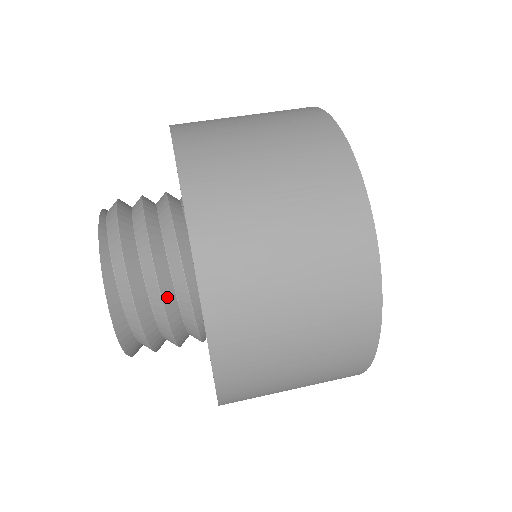
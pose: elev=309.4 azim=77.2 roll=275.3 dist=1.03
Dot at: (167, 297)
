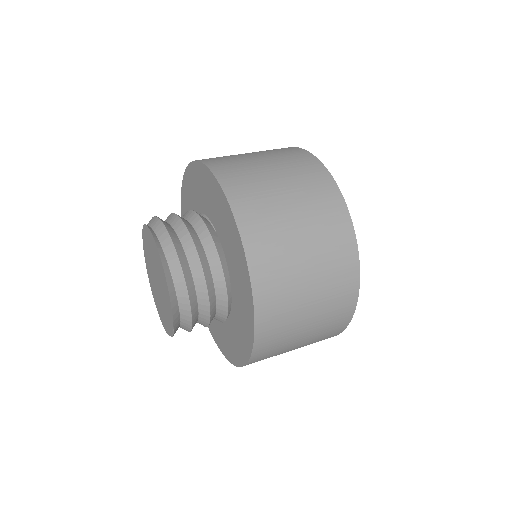
Dot at: (210, 291)
